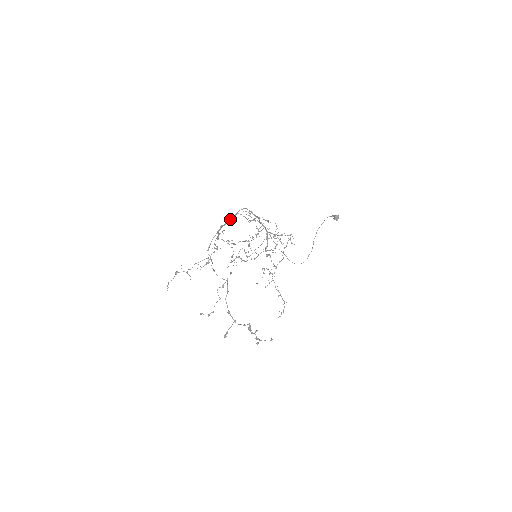
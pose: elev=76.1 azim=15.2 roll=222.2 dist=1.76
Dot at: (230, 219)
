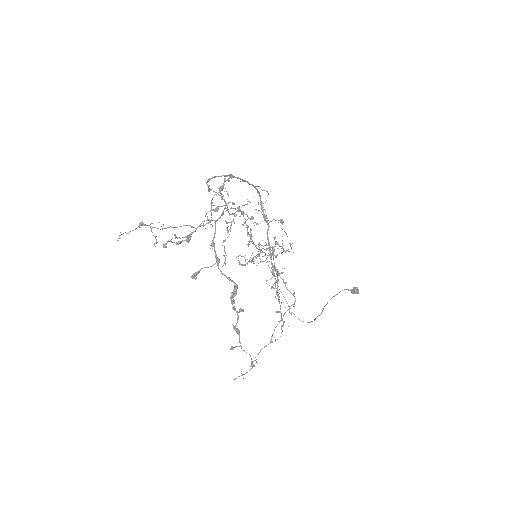
Dot at: (243, 180)
